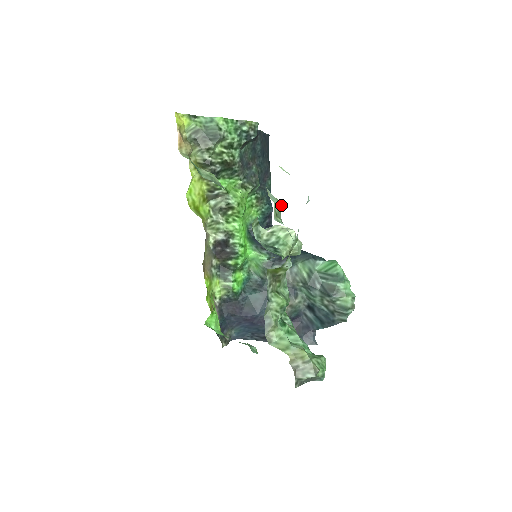
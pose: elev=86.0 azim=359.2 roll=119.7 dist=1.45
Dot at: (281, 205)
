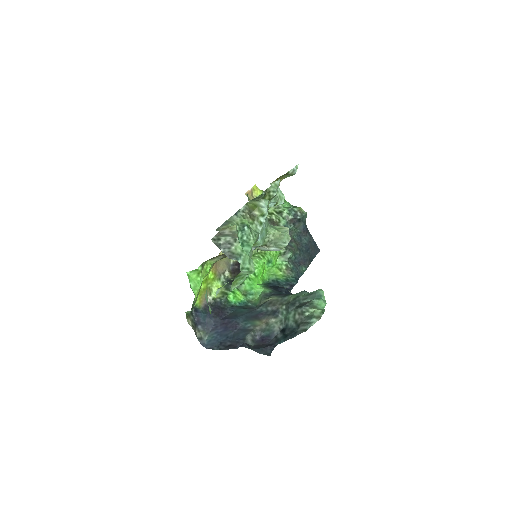
Dot at: (283, 196)
